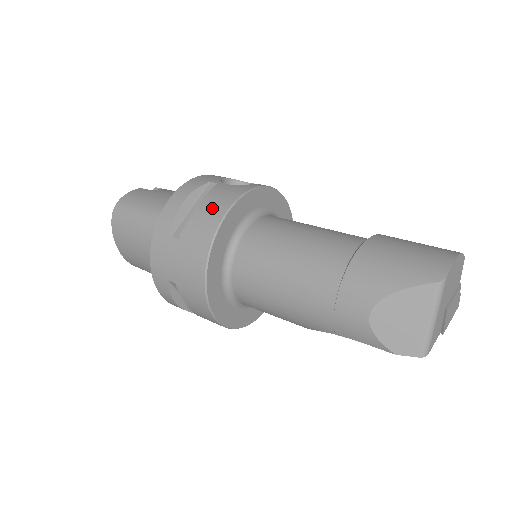
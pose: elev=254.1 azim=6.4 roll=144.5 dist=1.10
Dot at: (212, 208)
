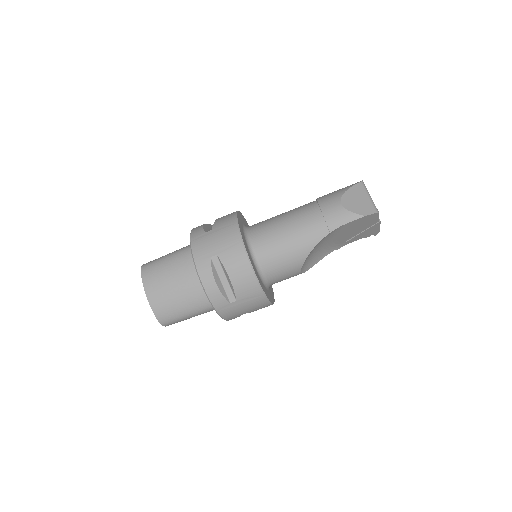
Dot at: (226, 215)
